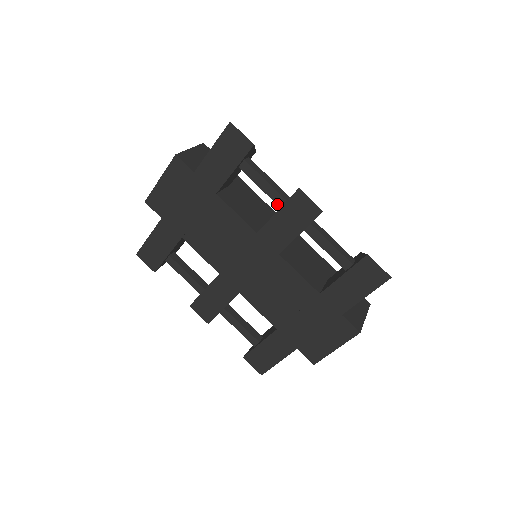
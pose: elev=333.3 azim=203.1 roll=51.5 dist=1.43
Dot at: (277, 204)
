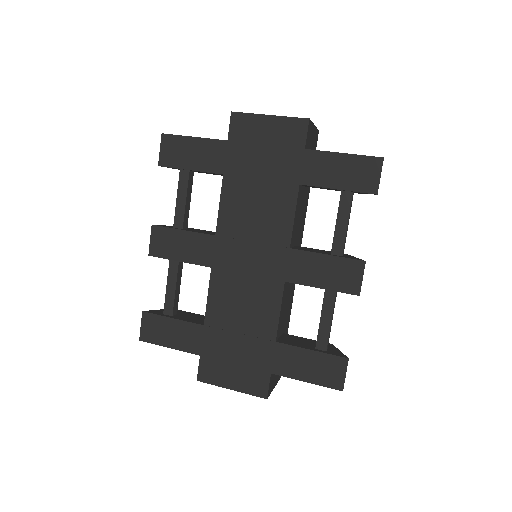
Dot at: (332, 249)
